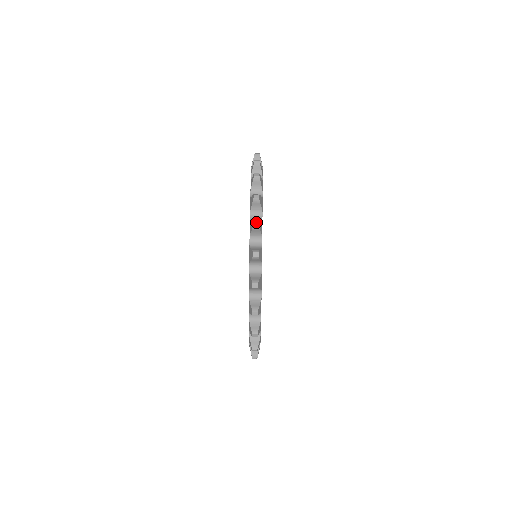
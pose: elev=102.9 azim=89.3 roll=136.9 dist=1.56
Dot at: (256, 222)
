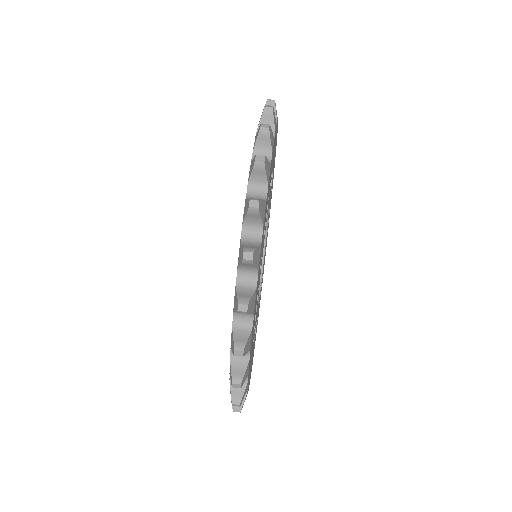
Dot at: (254, 201)
